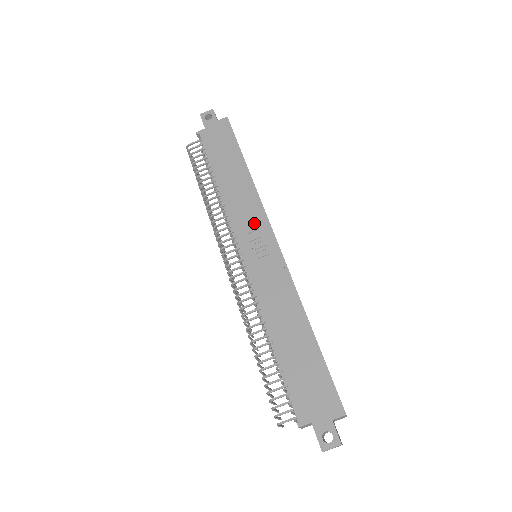
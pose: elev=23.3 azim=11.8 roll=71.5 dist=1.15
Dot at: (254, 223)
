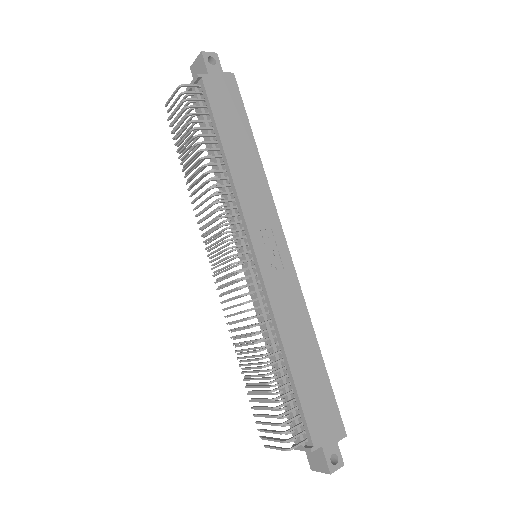
Dot at: (266, 220)
